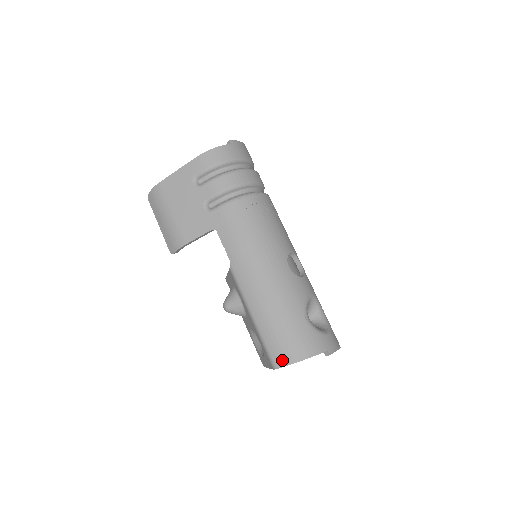
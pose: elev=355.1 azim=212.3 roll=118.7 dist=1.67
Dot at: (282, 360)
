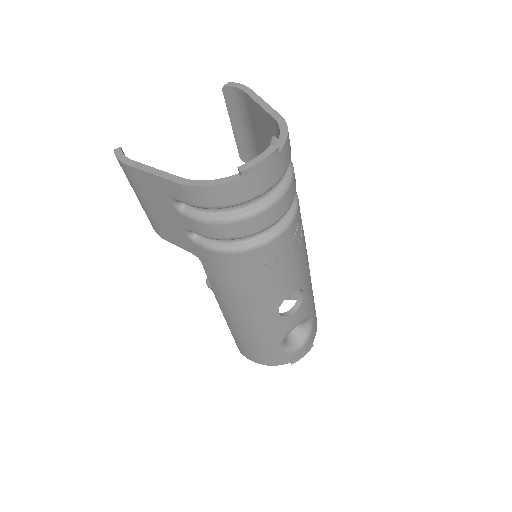
Dot at: (245, 355)
